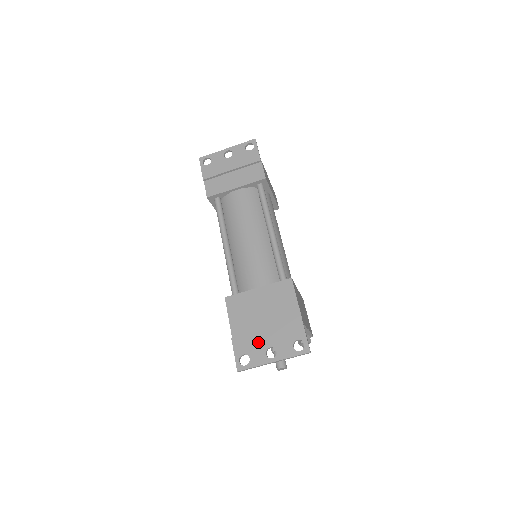
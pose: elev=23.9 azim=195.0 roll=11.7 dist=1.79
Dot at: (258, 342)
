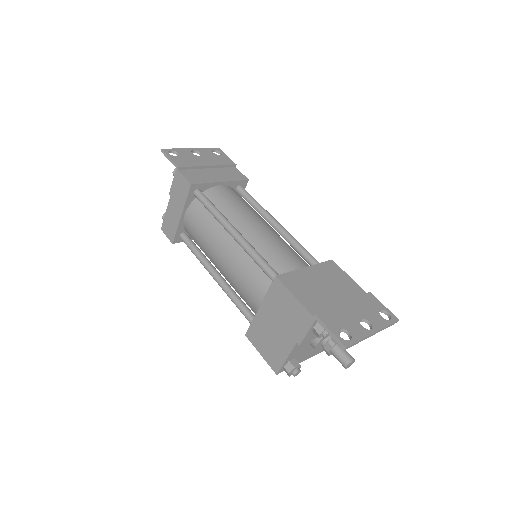
Dot at: (346, 315)
